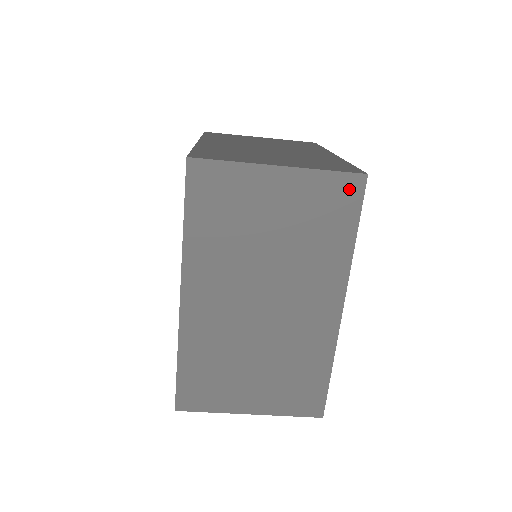
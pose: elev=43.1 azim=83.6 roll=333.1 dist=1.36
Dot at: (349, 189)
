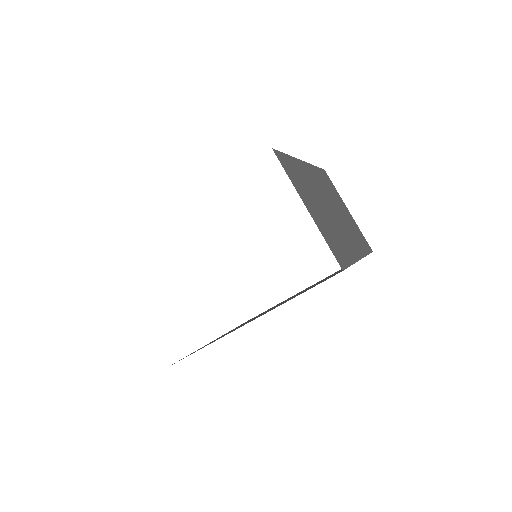
Dot at: (367, 245)
